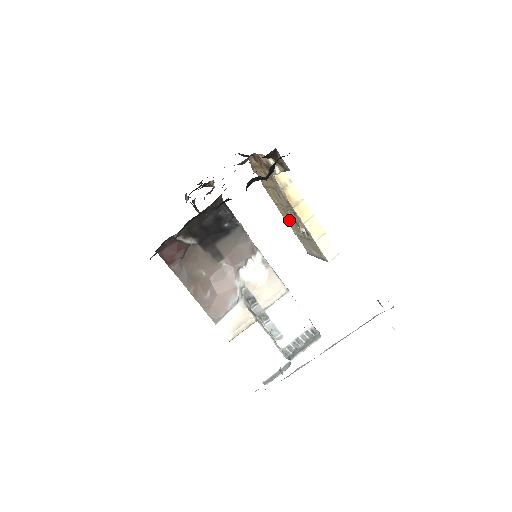
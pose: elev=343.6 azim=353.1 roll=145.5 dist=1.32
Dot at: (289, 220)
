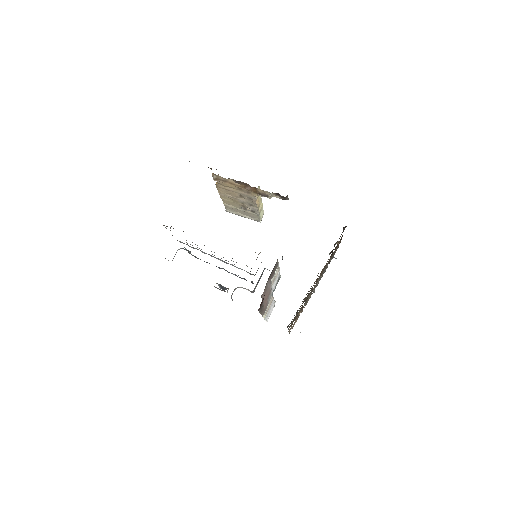
Dot at: (229, 201)
